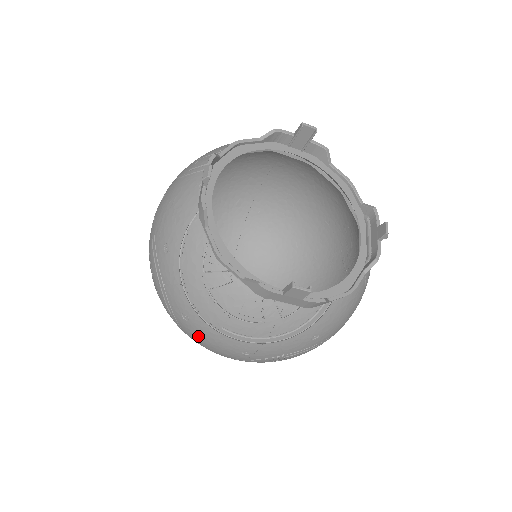
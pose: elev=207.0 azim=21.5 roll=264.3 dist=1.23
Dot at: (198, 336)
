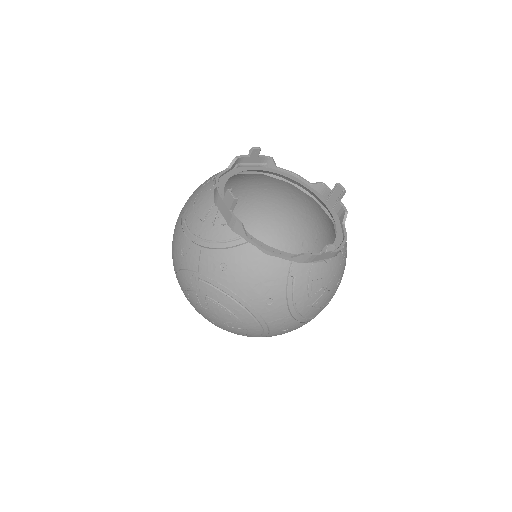
Dot at: occluded
